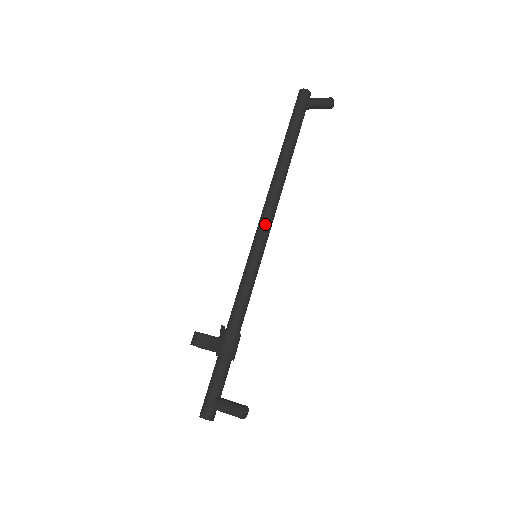
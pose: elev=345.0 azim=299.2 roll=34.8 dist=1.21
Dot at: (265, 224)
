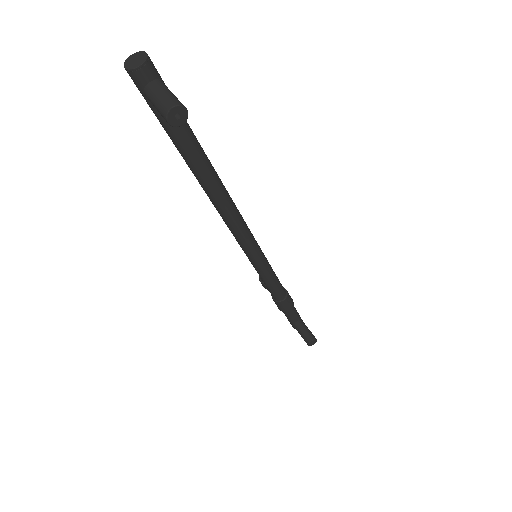
Dot at: (239, 242)
